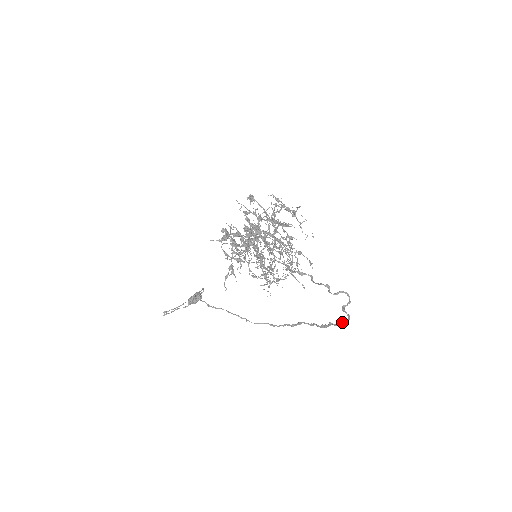
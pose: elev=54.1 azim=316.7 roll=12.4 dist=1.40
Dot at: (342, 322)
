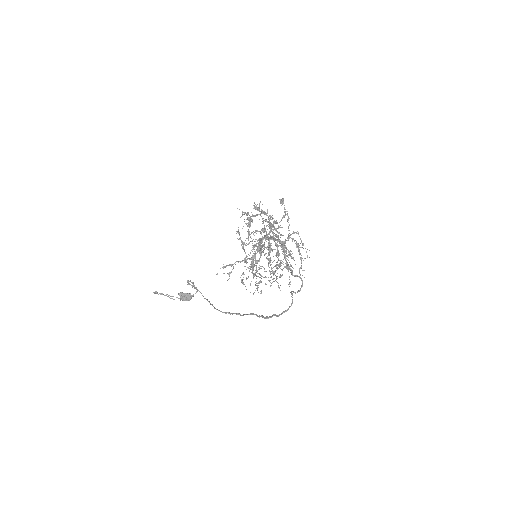
Dot at: (284, 311)
